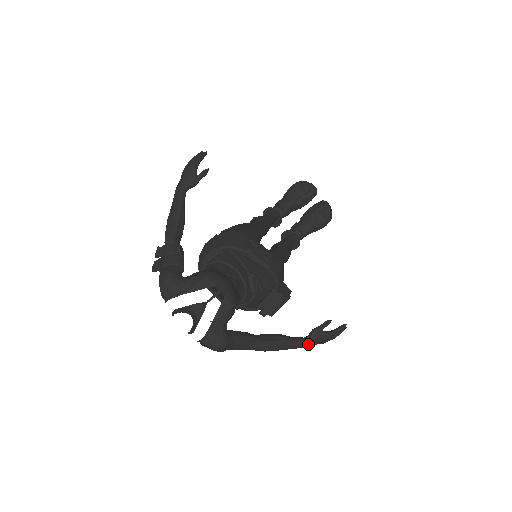
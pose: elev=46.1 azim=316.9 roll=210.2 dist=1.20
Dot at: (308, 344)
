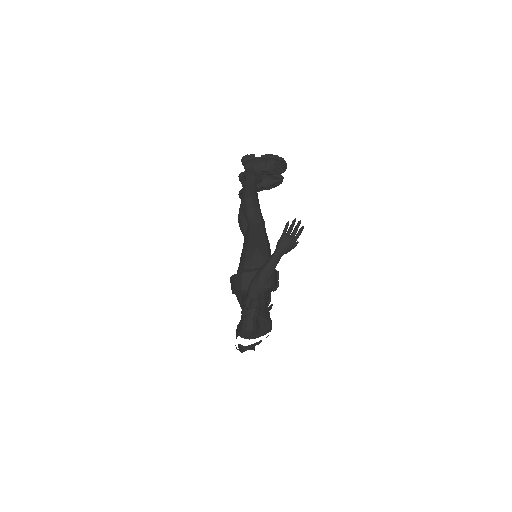
Dot at: occluded
